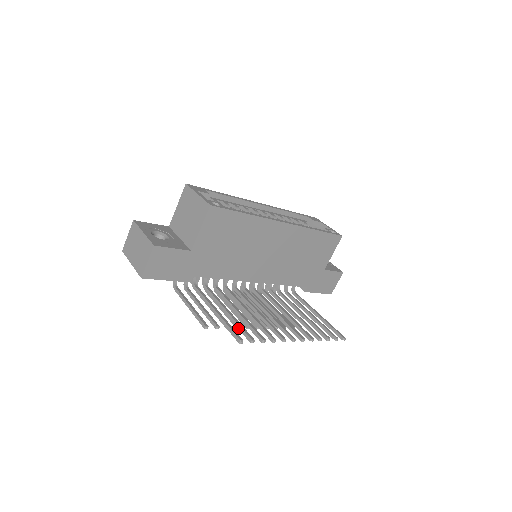
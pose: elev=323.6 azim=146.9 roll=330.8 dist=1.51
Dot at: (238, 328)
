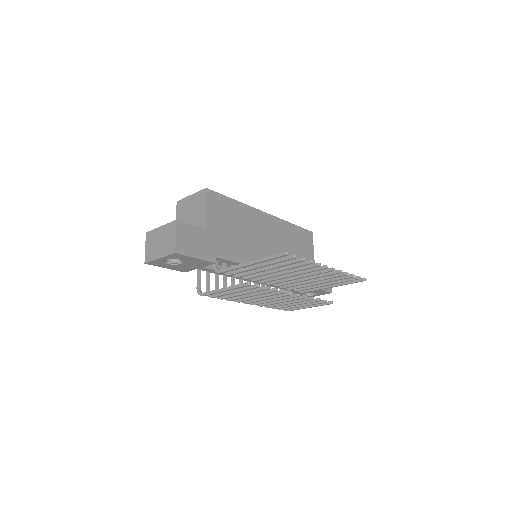
Dot at: (277, 262)
